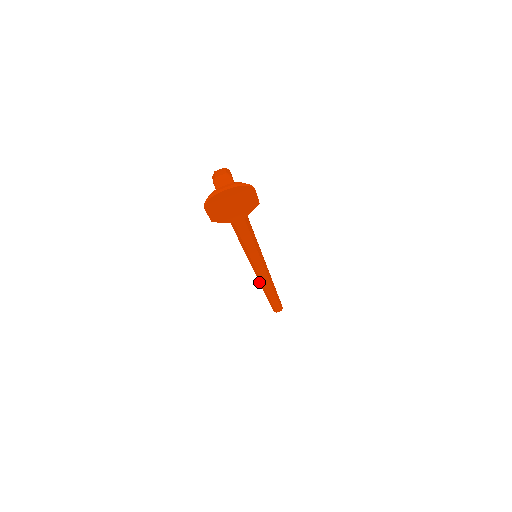
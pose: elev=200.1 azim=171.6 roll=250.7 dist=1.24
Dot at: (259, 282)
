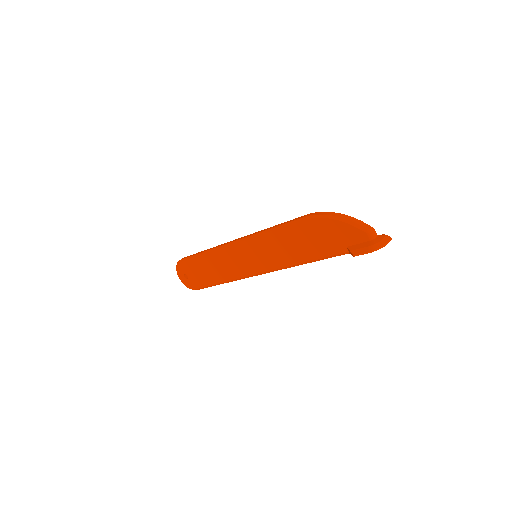
Dot at: (251, 275)
